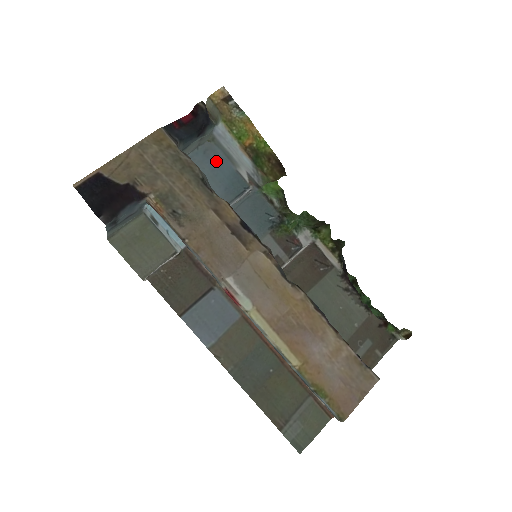
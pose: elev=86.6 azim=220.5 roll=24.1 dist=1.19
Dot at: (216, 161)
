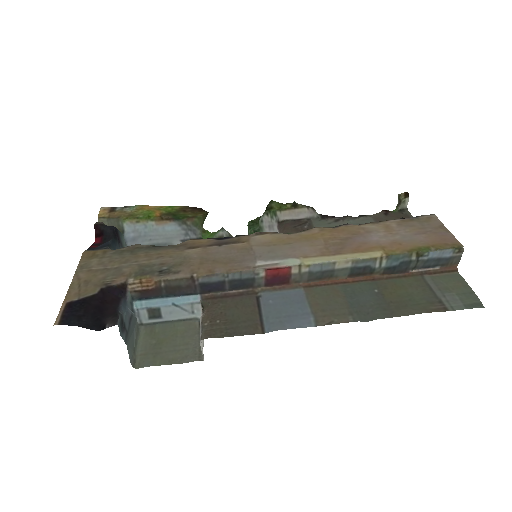
Dot at: occluded
